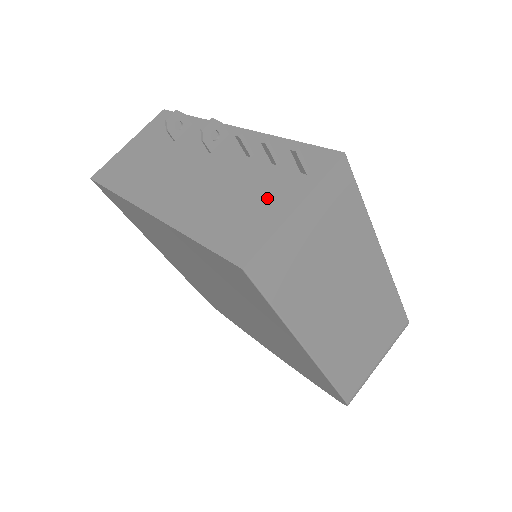
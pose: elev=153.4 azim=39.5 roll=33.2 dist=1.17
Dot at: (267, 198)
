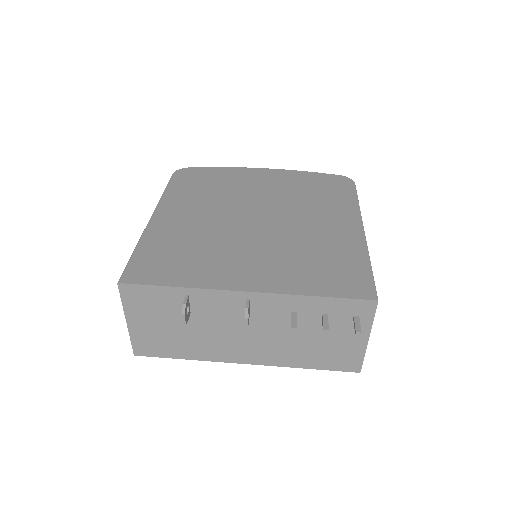
Dot at: (341, 338)
